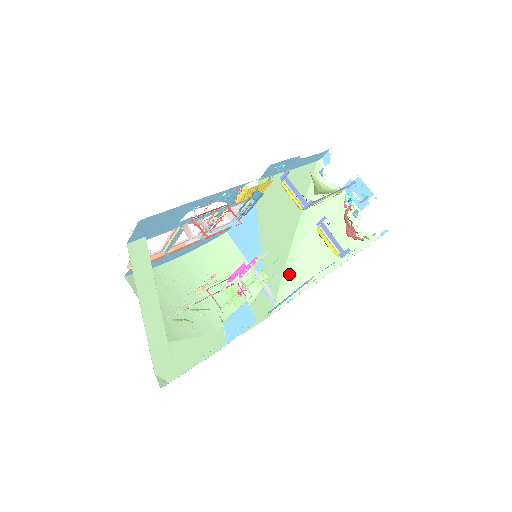
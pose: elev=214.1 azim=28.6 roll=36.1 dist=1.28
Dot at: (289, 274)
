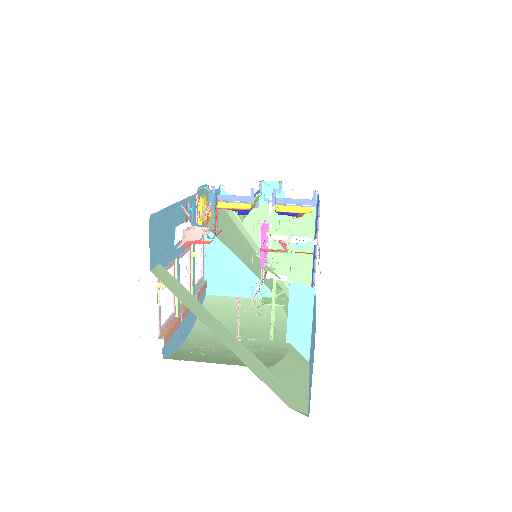
Dot at: (286, 287)
